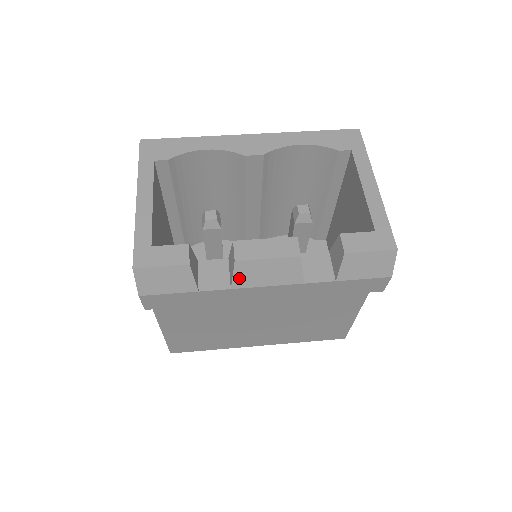
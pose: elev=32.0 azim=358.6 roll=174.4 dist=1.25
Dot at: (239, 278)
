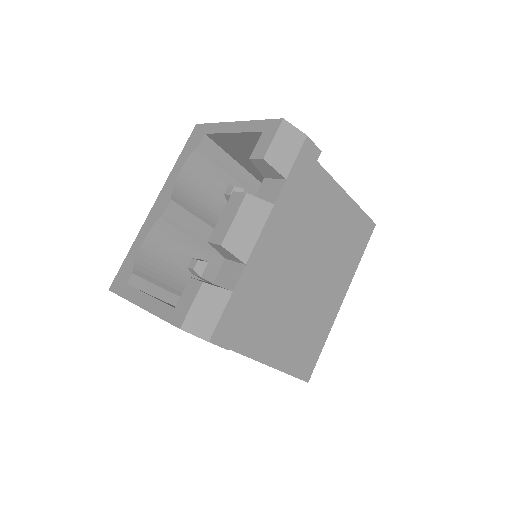
Dot at: (239, 252)
